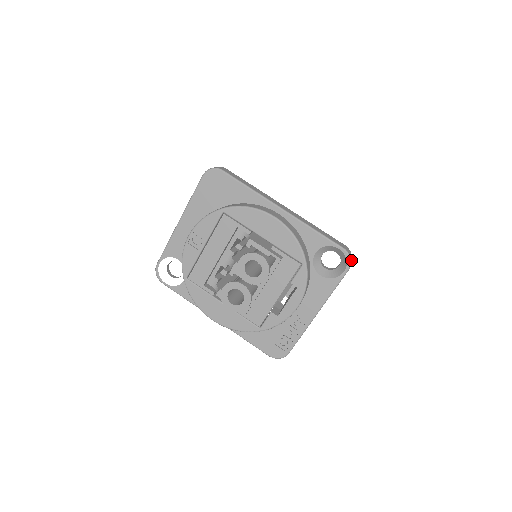
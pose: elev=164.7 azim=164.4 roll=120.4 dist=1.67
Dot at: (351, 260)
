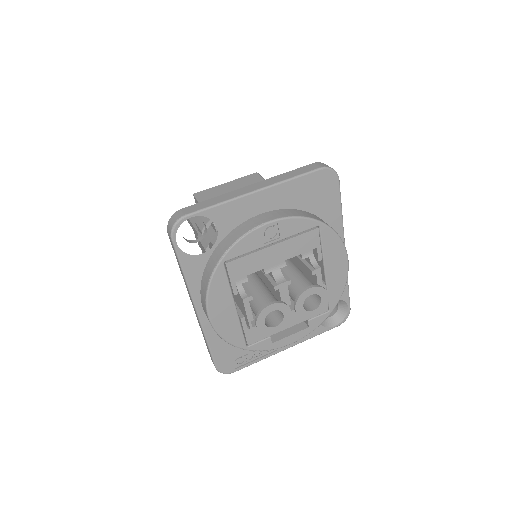
Dot at: (344, 318)
